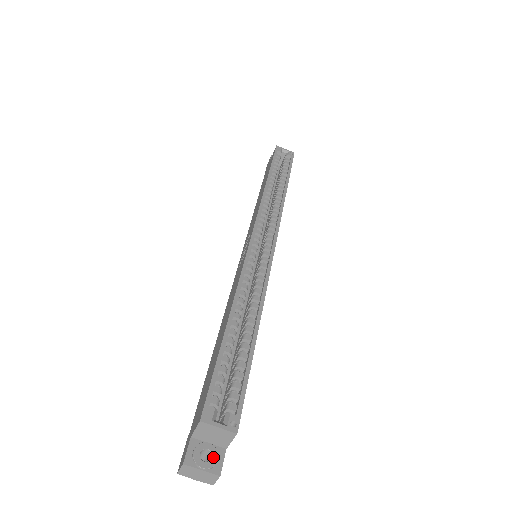
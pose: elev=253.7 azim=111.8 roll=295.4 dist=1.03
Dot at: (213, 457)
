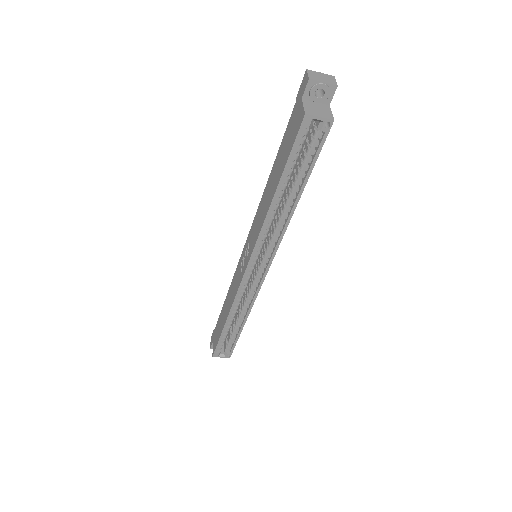
Dot at: occluded
